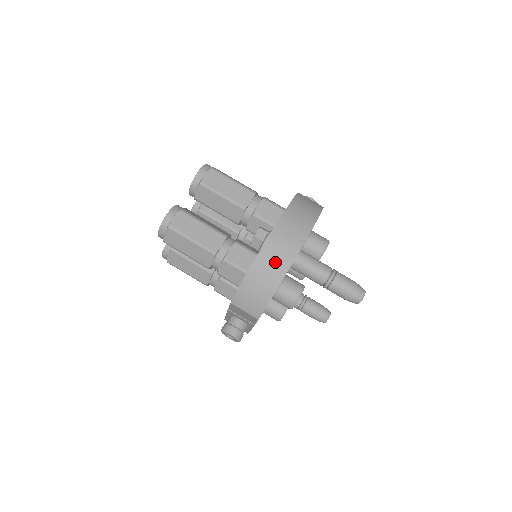
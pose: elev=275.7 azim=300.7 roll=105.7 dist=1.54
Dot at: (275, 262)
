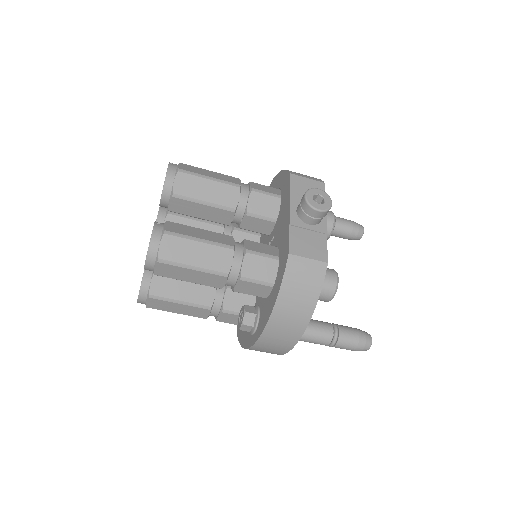
Dot at: (266, 352)
